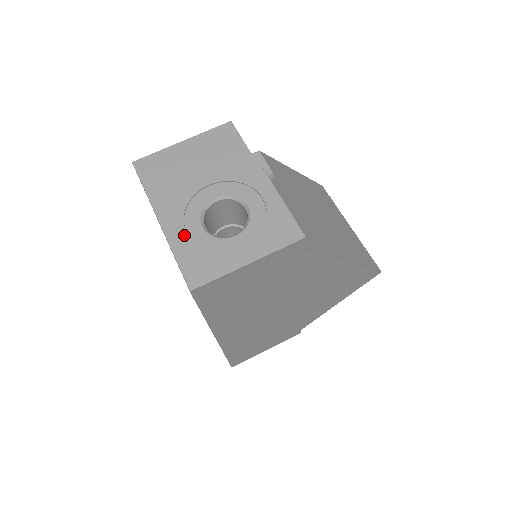
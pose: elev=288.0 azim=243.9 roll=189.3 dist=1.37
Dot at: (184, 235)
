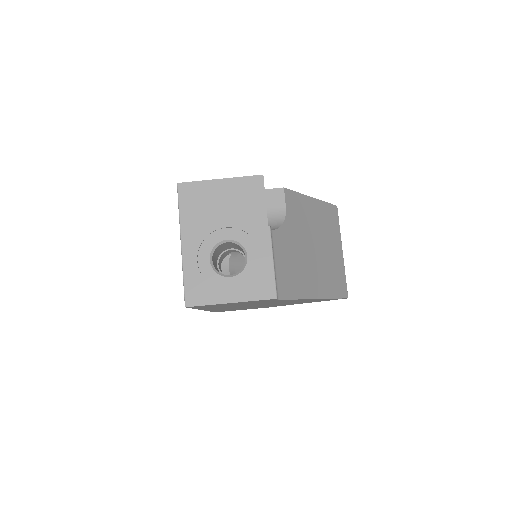
Dot at: (195, 262)
